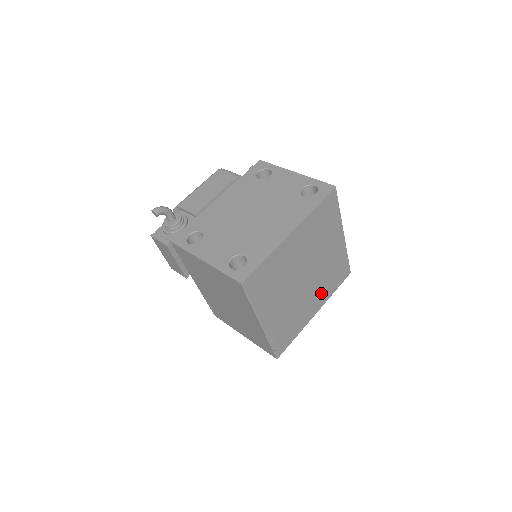
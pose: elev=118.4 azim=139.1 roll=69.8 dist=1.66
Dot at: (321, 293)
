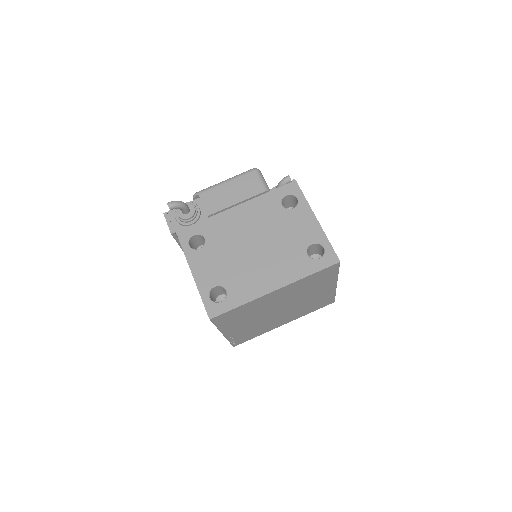
Dot at: (295, 314)
